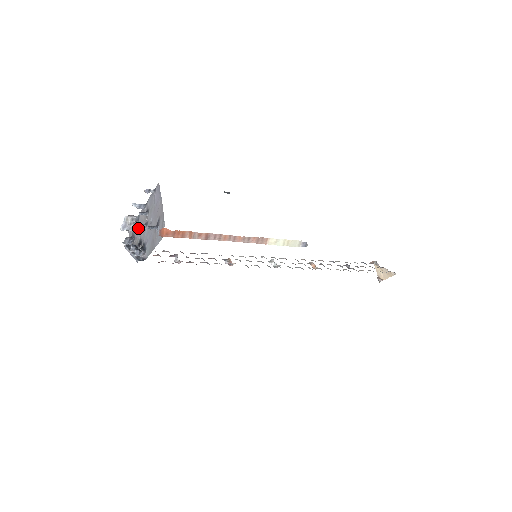
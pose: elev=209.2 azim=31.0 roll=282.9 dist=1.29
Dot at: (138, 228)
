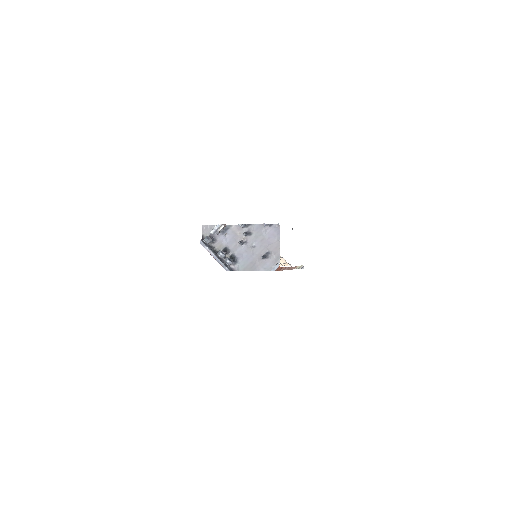
Dot at: (226, 236)
